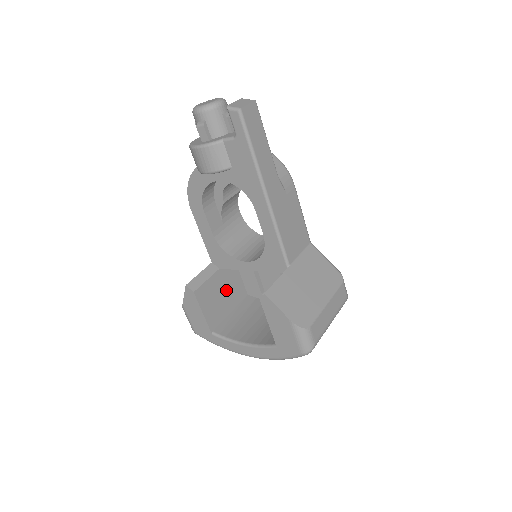
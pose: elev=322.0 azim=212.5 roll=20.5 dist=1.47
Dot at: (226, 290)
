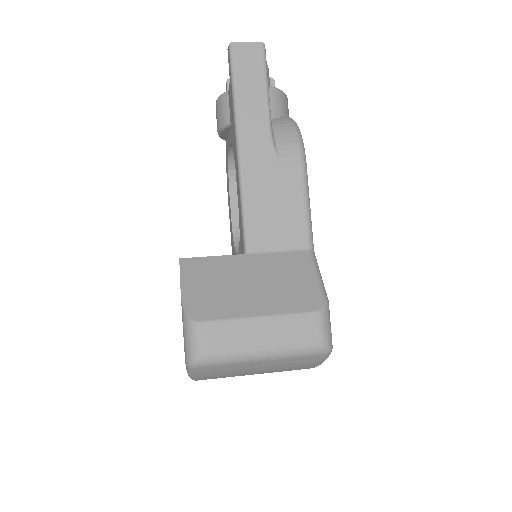
Dot at: occluded
